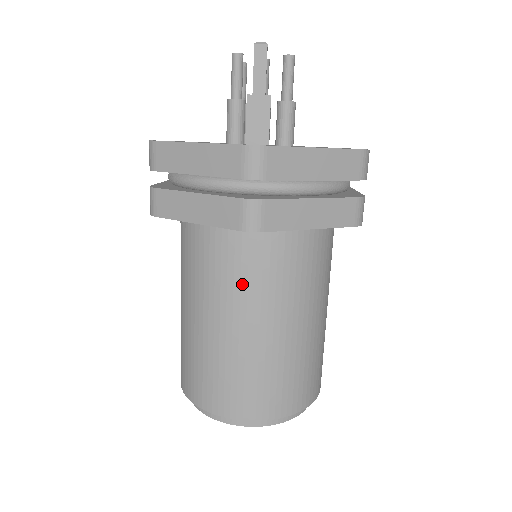
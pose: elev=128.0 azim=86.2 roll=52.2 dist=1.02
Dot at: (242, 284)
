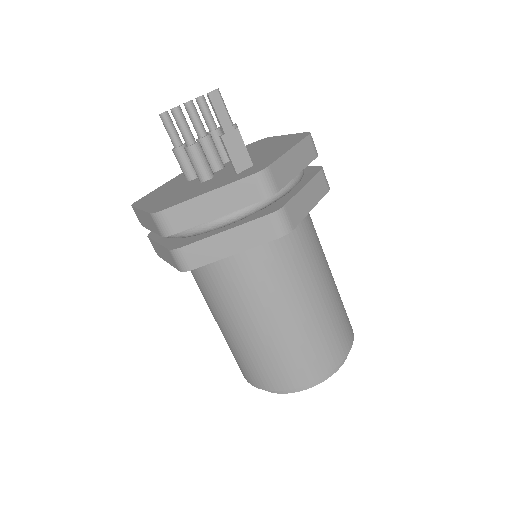
Dot at: (284, 278)
